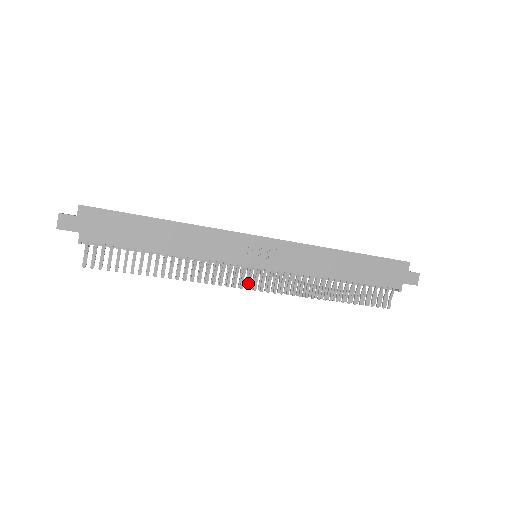
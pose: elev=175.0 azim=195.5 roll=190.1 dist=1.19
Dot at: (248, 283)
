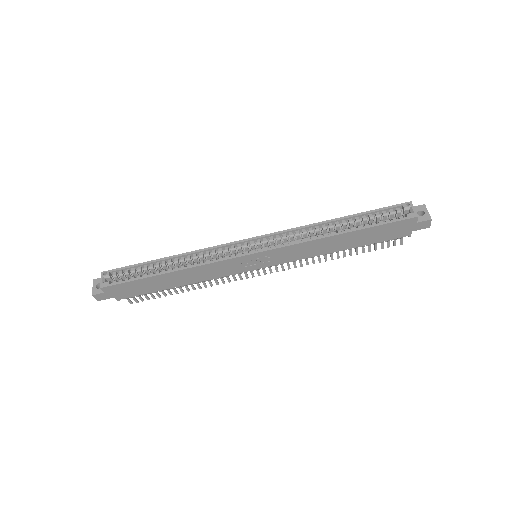
Dot at: (257, 273)
